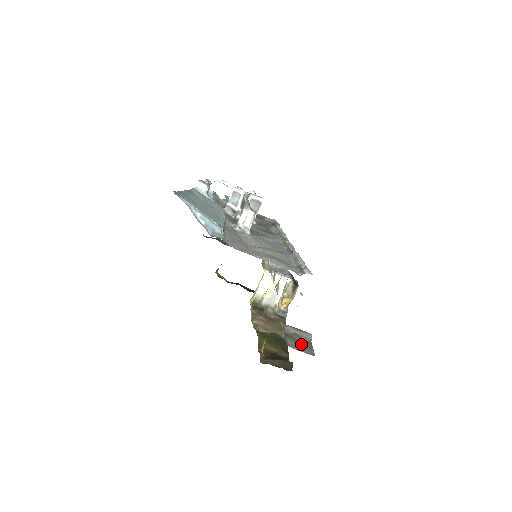
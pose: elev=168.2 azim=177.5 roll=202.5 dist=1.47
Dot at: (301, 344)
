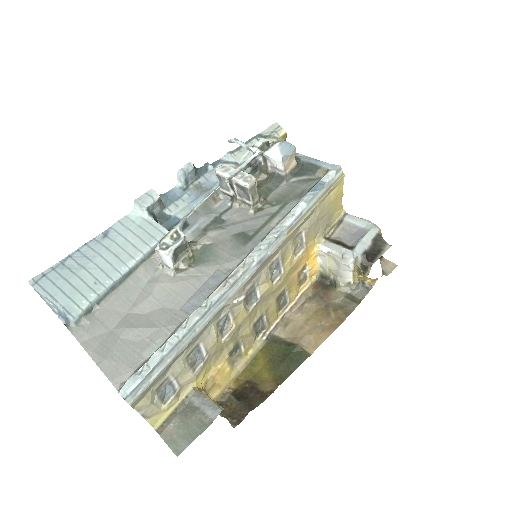
Dot at: (184, 430)
